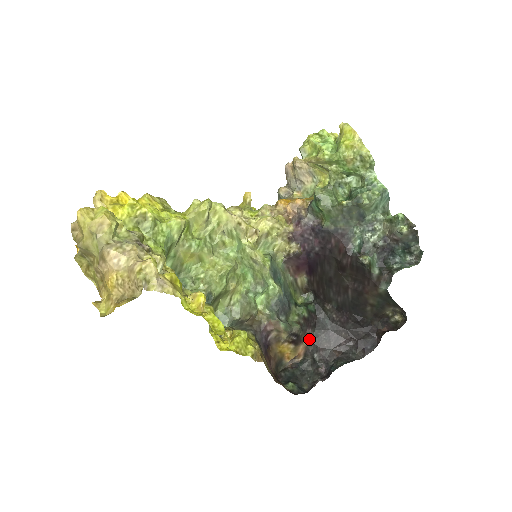
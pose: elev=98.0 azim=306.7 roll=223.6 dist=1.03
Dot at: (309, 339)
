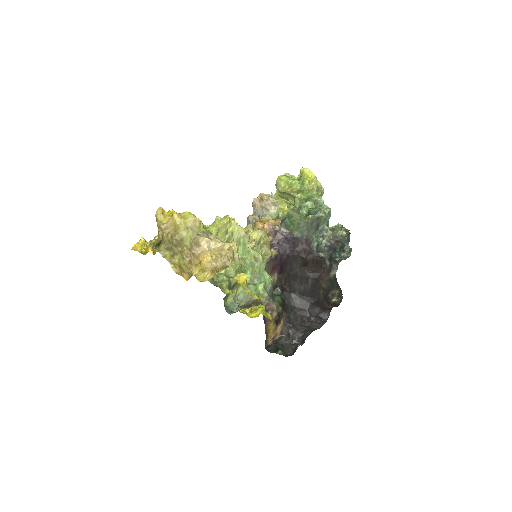
Dot at: (284, 320)
